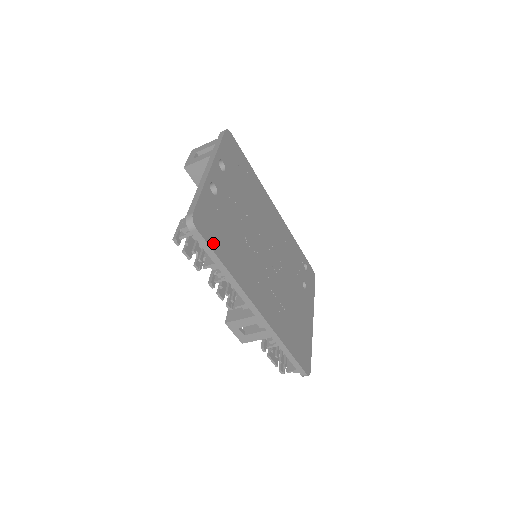
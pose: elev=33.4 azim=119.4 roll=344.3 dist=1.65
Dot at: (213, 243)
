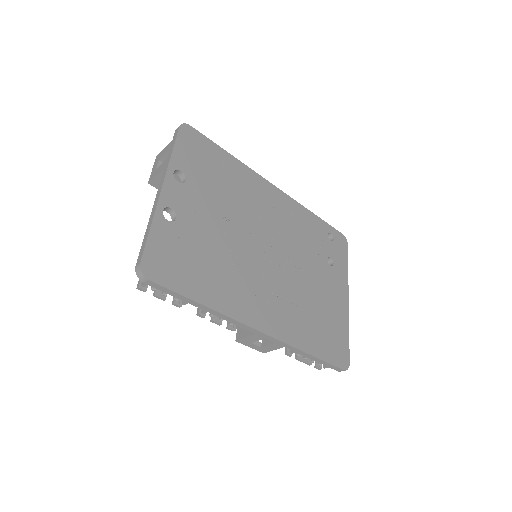
Dot at: (177, 284)
